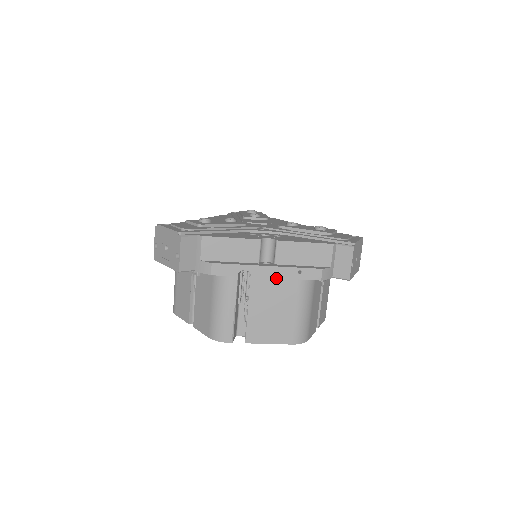
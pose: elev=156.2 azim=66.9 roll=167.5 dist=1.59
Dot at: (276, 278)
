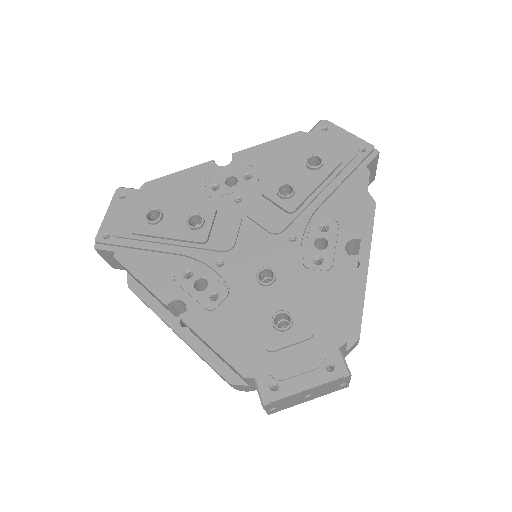
Dot at: occluded
